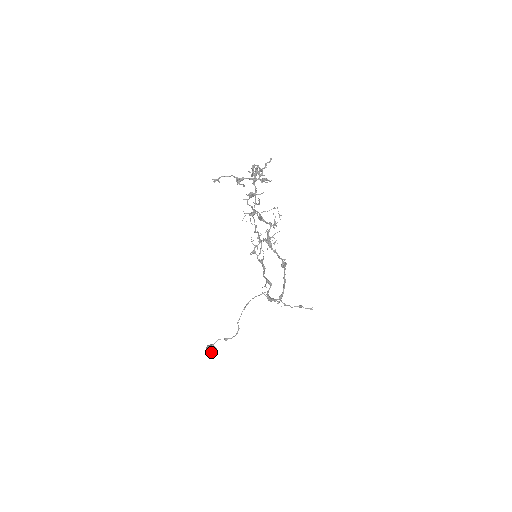
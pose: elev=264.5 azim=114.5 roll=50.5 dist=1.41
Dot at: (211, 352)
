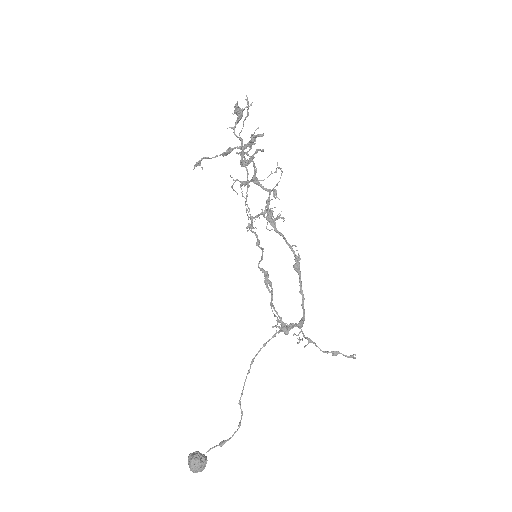
Dot at: (196, 460)
